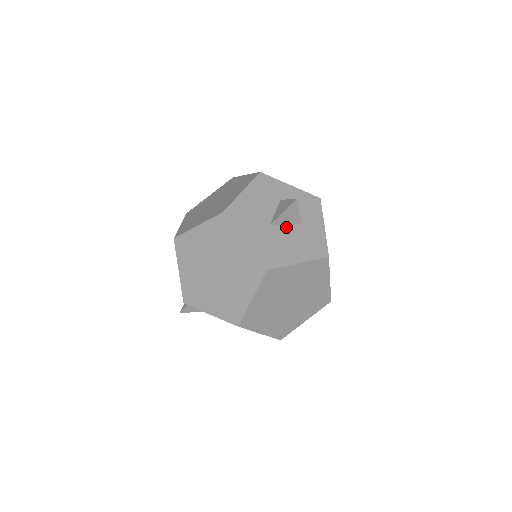
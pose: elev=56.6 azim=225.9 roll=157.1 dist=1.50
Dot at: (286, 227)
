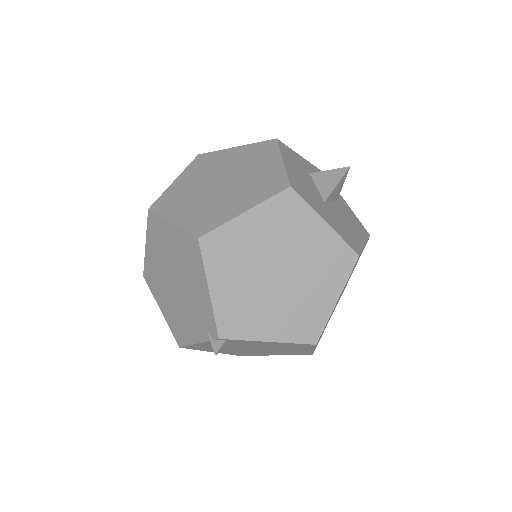
Dot at: (333, 204)
